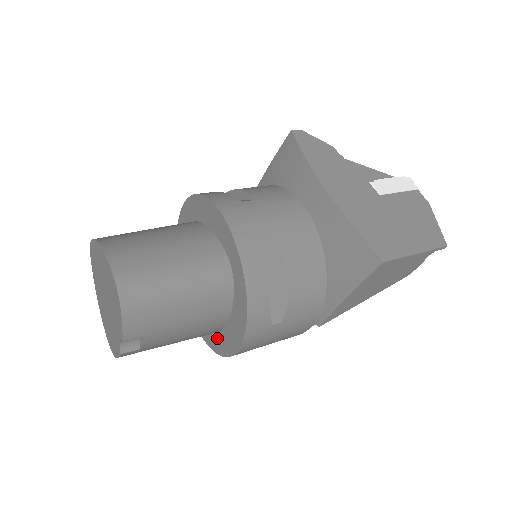
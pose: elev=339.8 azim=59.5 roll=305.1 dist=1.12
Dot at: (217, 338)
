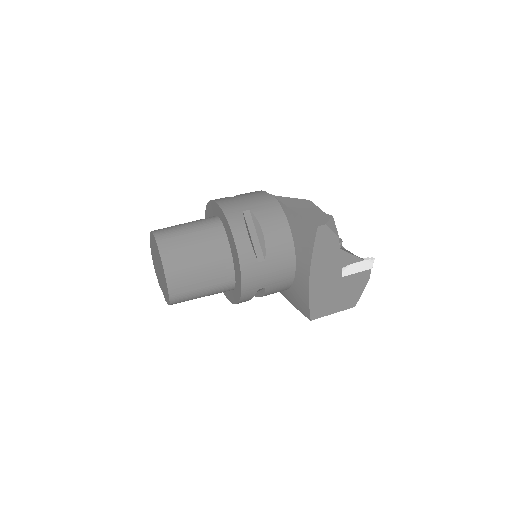
Dot at: occluded
